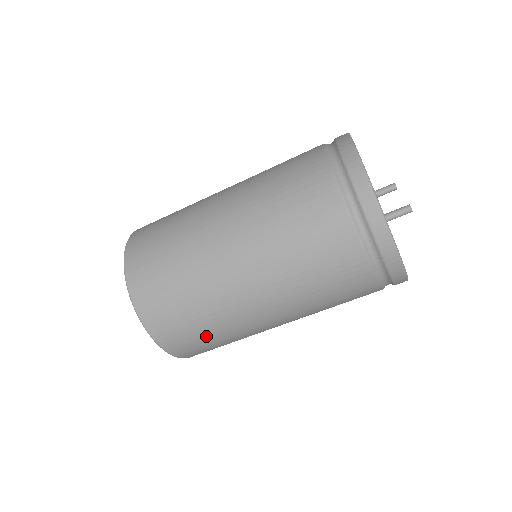
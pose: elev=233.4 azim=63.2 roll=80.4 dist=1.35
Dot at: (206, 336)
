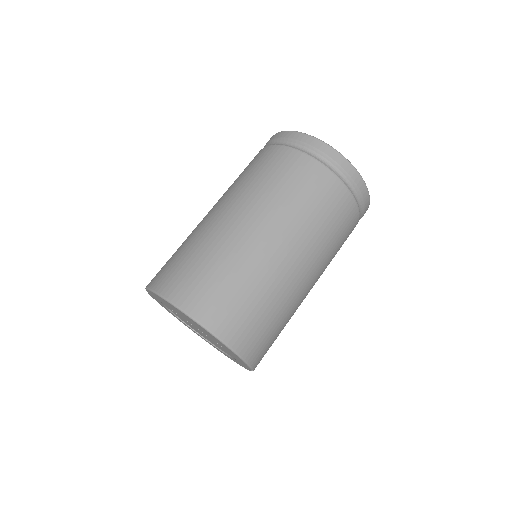
Dot at: (233, 288)
